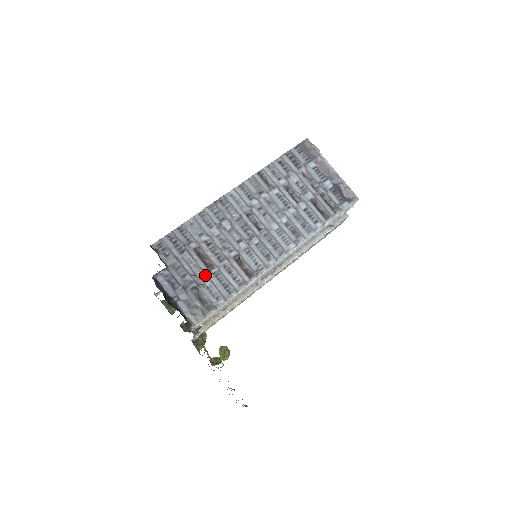
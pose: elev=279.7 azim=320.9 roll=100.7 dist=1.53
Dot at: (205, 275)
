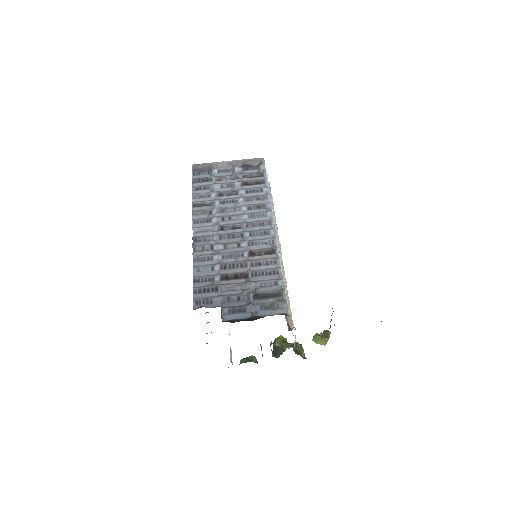
Dot at: (249, 283)
